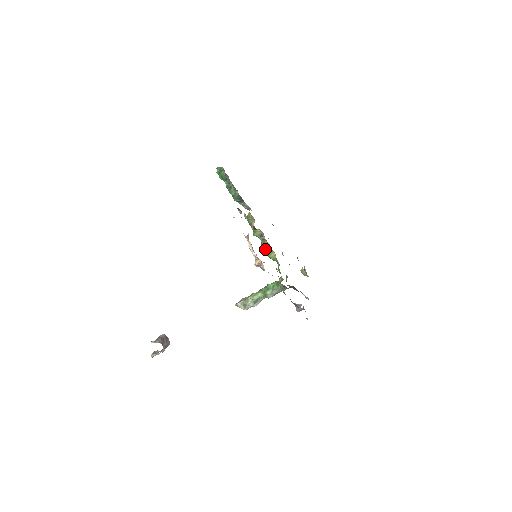
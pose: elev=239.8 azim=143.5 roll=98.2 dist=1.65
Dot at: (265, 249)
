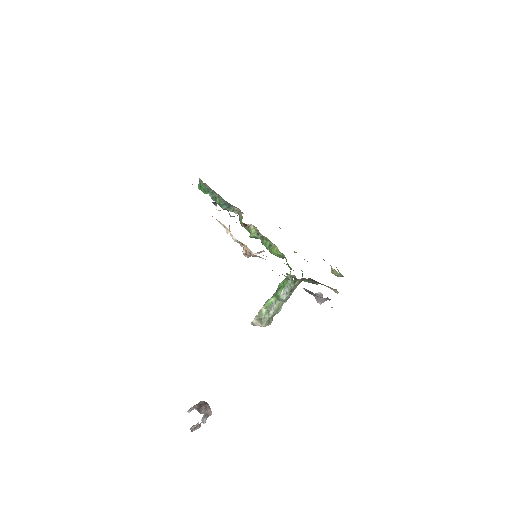
Dot at: (267, 247)
